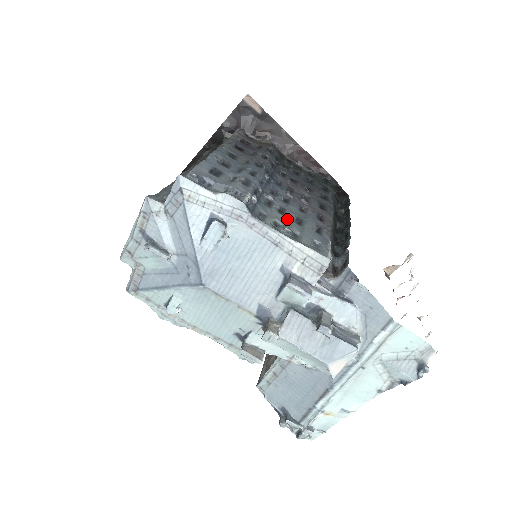
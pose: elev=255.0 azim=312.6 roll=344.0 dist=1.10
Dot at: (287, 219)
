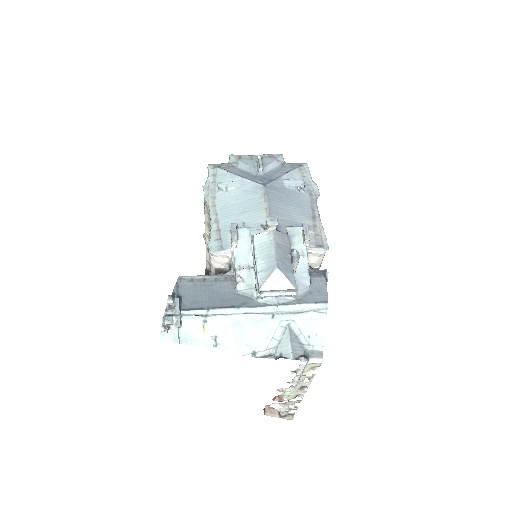
Dot at: occluded
